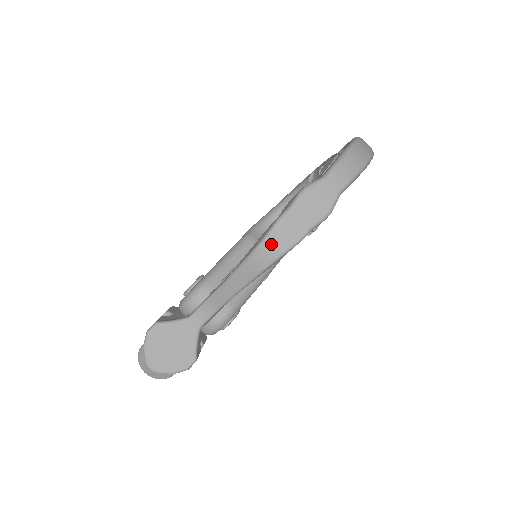
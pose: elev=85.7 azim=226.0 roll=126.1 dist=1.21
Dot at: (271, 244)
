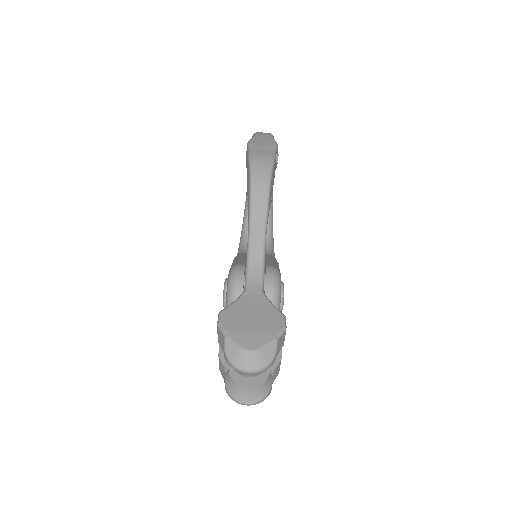
Dot at: (258, 166)
